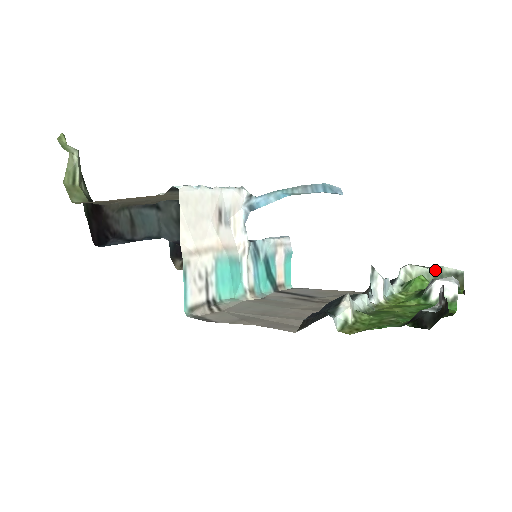
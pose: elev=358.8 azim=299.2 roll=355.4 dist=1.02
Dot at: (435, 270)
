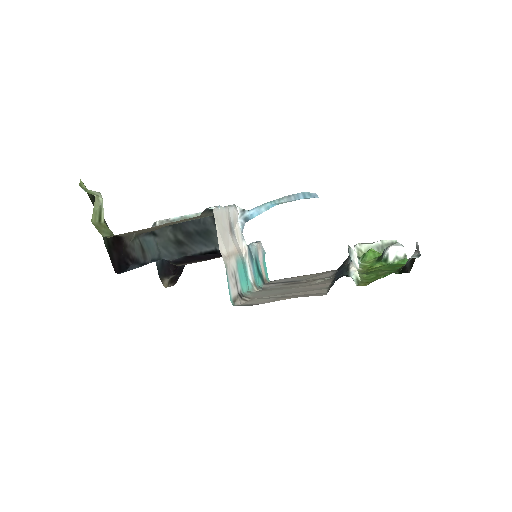
Dot at: (377, 244)
